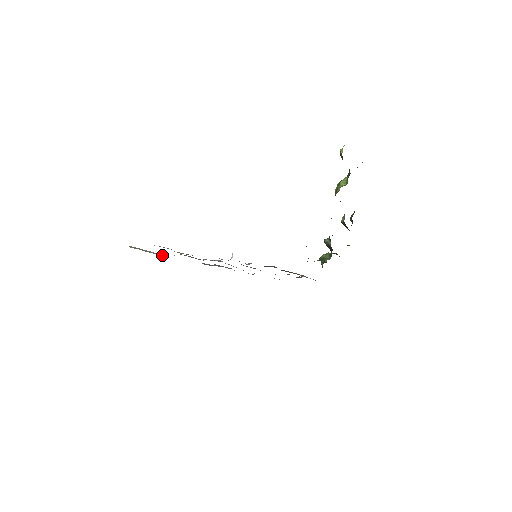
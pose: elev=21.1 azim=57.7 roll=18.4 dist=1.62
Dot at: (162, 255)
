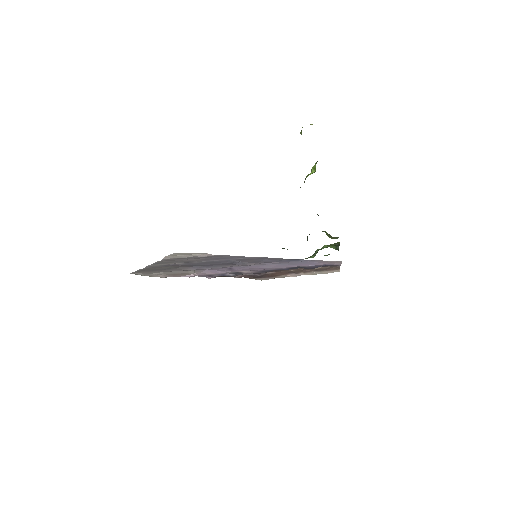
Dot at: (209, 254)
